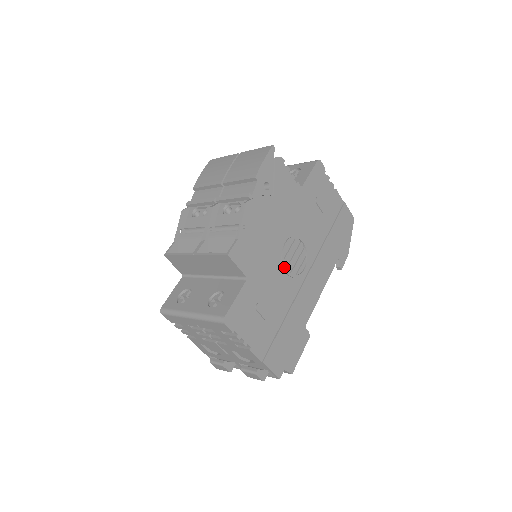
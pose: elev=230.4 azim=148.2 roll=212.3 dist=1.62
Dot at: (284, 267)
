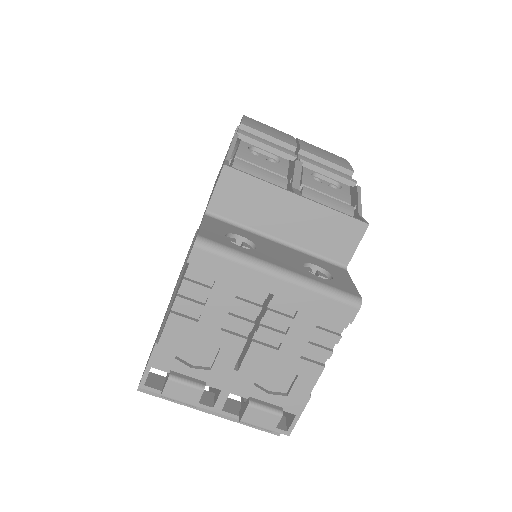
Dot at: occluded
